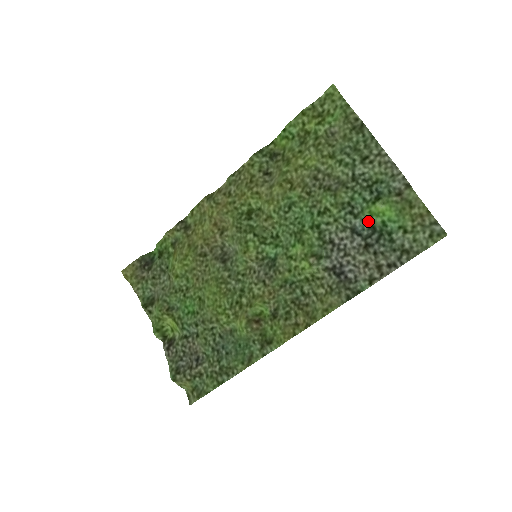
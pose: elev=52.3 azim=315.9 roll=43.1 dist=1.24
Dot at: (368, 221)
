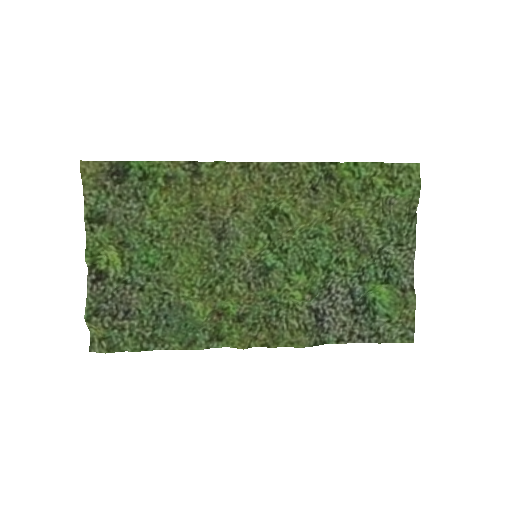
Dot at: (366, 292)
